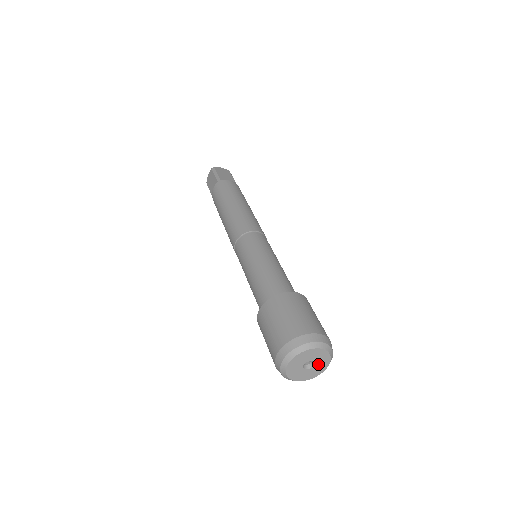
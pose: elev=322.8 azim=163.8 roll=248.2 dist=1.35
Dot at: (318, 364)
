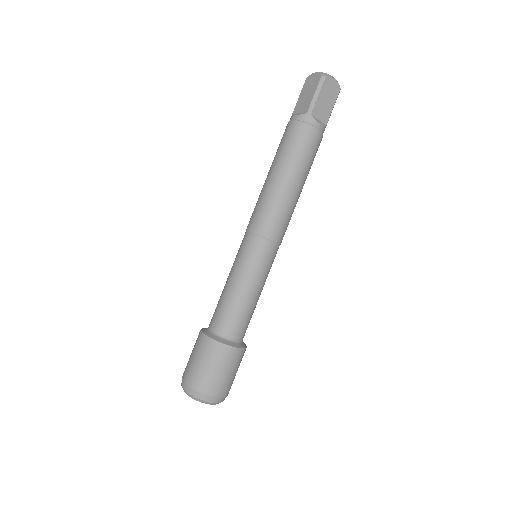
Dot at: occluded
